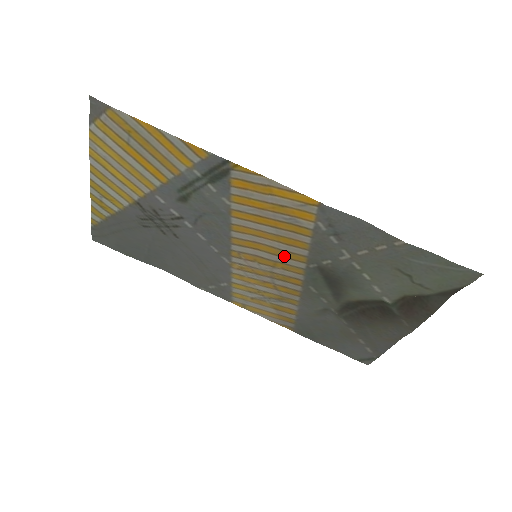
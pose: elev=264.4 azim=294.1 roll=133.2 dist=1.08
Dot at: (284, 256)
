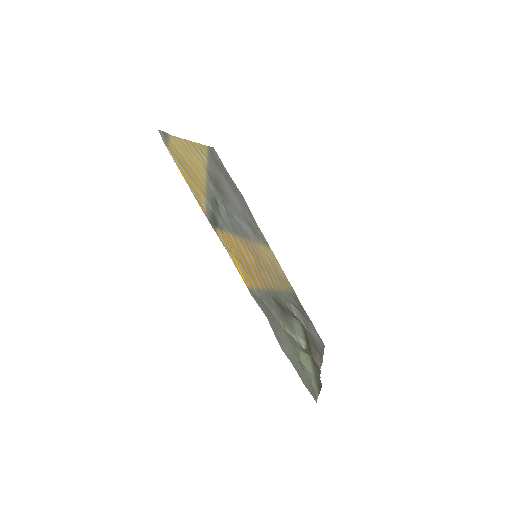
Dot at: (261, 274)
